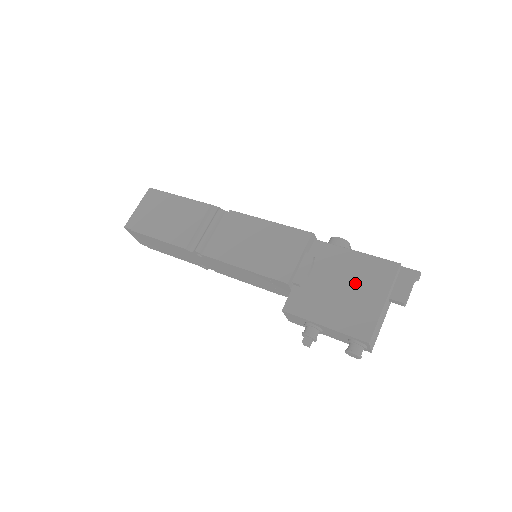
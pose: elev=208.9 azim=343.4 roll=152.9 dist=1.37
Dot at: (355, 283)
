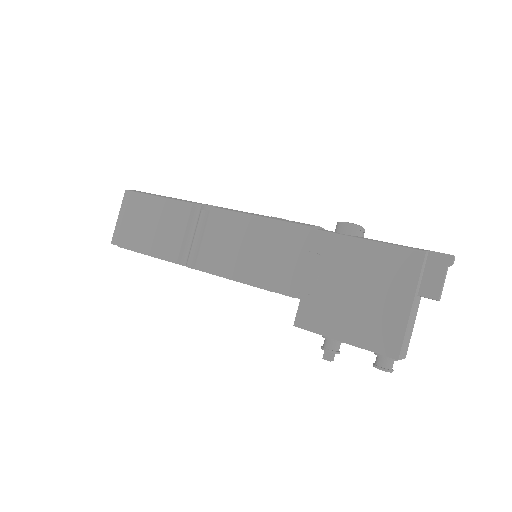
Dot at: (372, 284)
